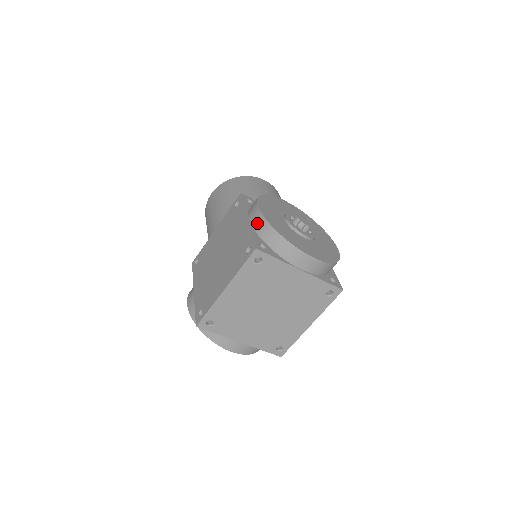
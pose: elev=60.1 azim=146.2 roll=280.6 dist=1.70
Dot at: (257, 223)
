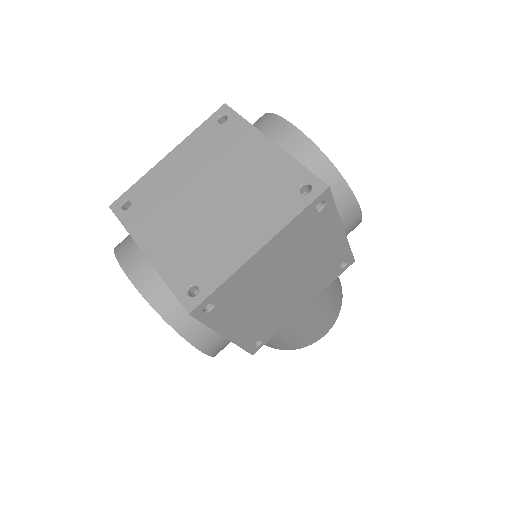
Dot at: occluded
